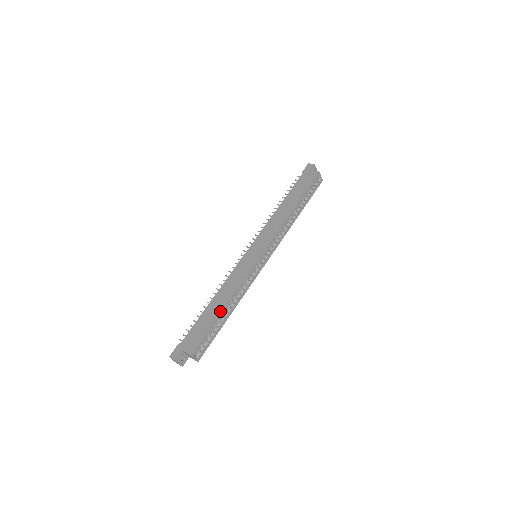
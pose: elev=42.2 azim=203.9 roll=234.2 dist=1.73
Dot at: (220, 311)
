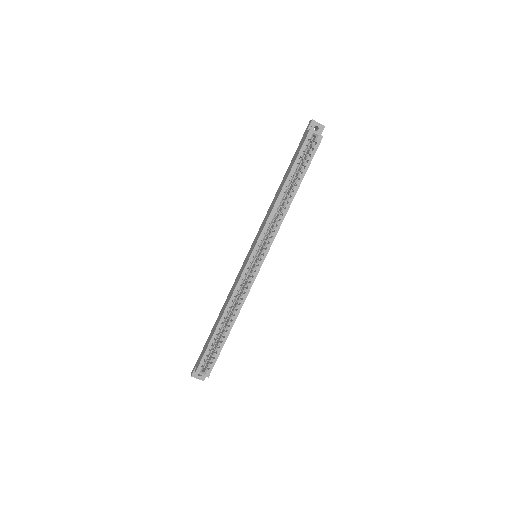
Dot at: (217, 325)
